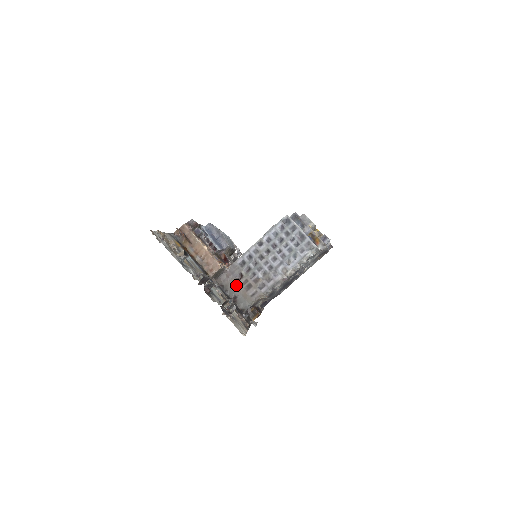
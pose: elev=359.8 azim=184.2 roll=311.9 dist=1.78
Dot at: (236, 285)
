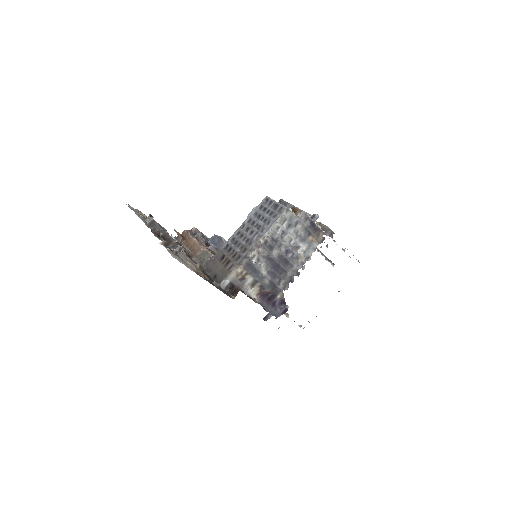
Dot at: (218, 266)
